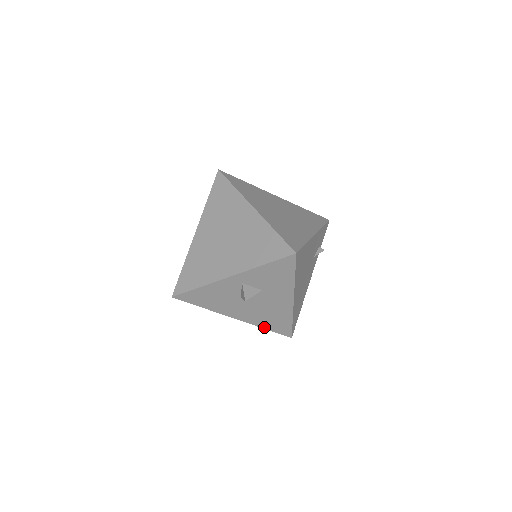
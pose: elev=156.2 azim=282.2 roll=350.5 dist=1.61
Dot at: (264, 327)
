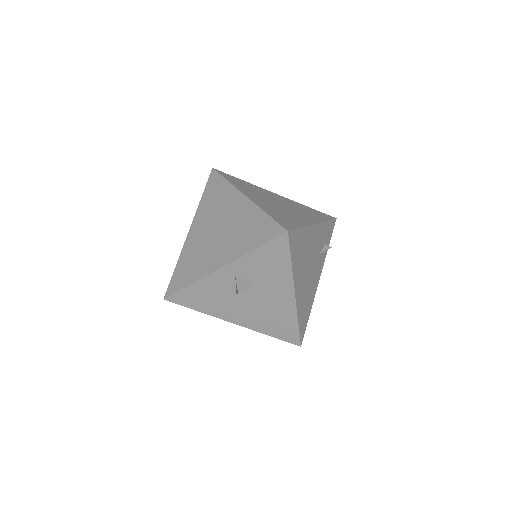
Dot at: (268, 333)
